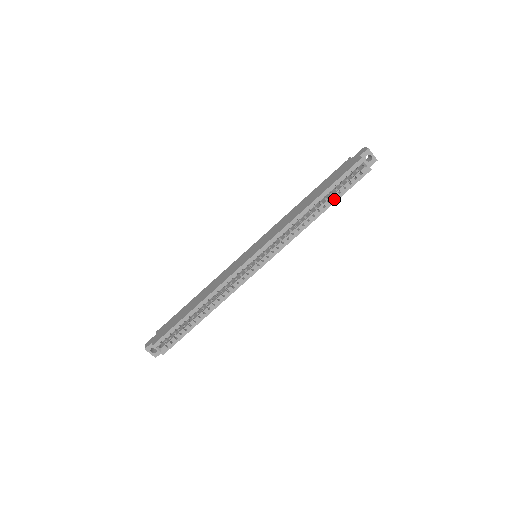
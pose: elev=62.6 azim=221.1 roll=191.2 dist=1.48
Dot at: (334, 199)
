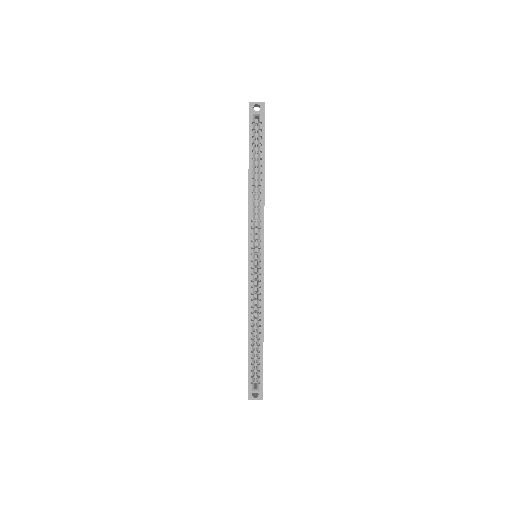
Dot at: (262, 160)
